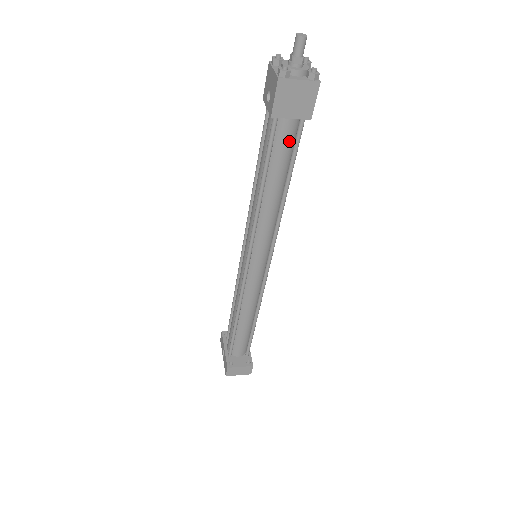
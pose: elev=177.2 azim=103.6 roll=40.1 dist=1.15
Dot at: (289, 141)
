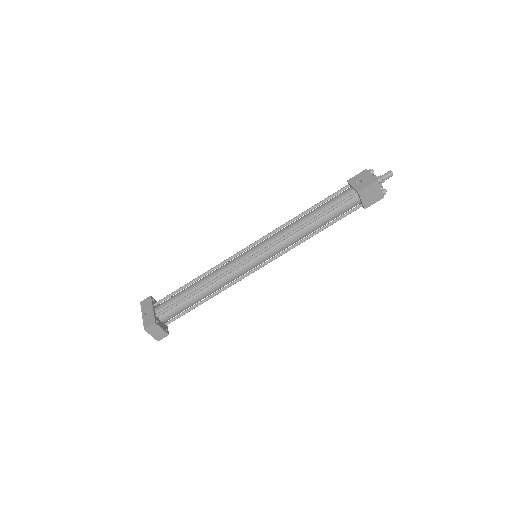
Dot at: (347, 210)
